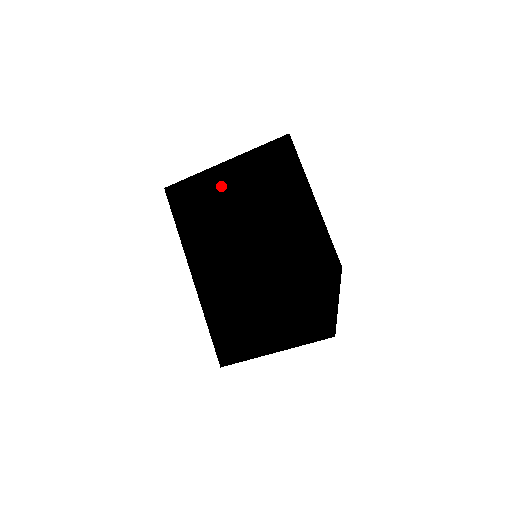
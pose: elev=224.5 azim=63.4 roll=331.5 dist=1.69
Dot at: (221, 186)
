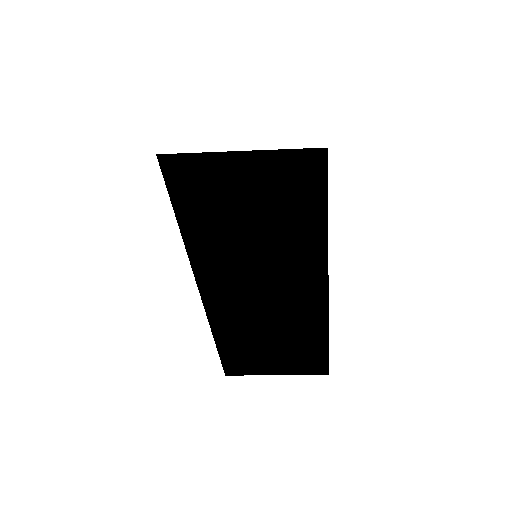
Dot at: (236, 186)
